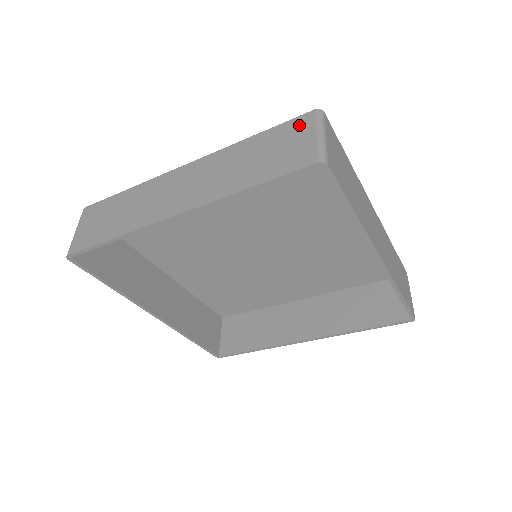
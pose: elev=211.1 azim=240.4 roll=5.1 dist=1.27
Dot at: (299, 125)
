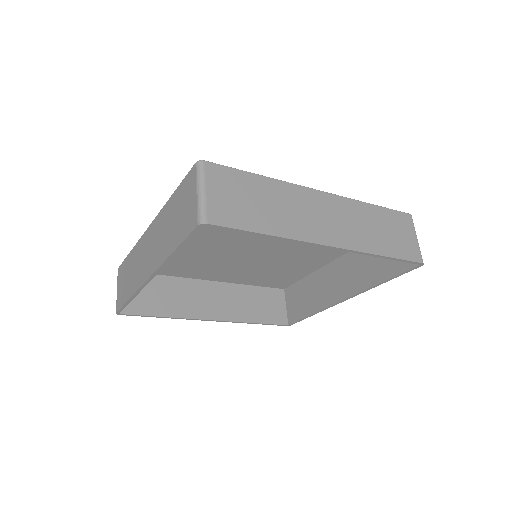
Dot at: (189, 182)
